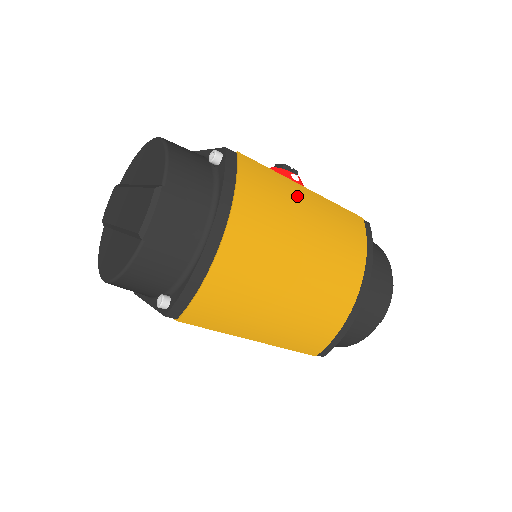
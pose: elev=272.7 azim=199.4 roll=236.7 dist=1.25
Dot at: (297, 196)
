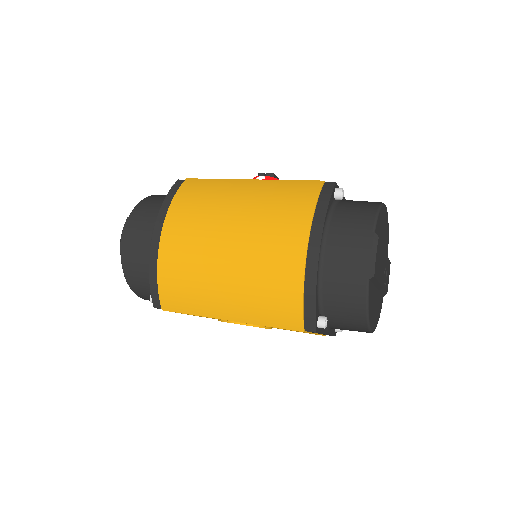
Dot at: (233, 188)
